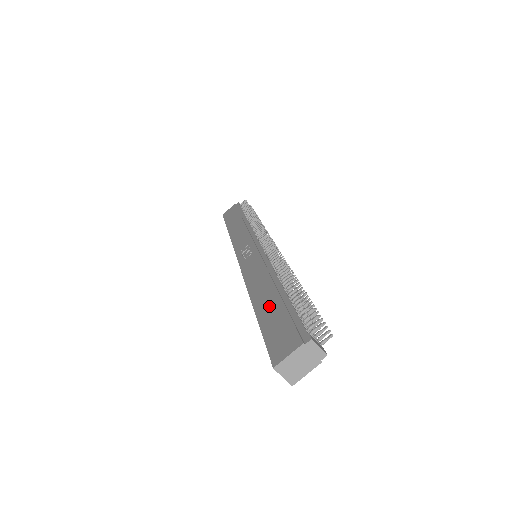
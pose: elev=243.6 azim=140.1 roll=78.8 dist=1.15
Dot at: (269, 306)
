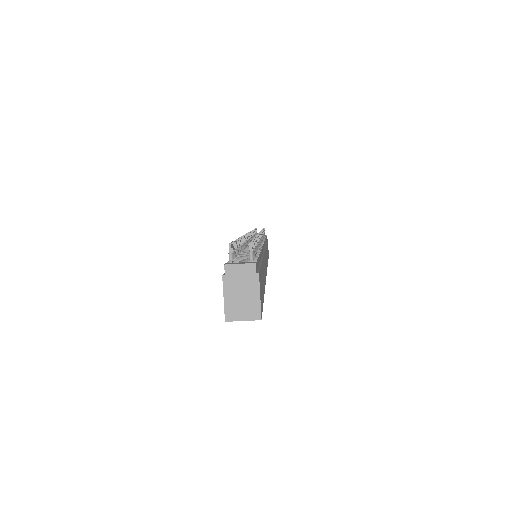
Dot at: occluded
